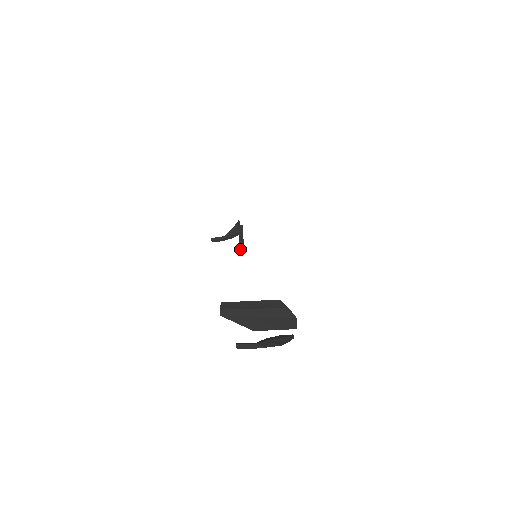
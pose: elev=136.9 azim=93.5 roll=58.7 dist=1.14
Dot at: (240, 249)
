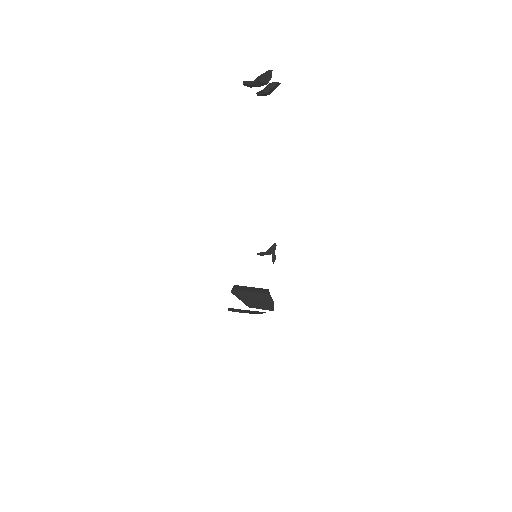
Dot at: (273, 262)
